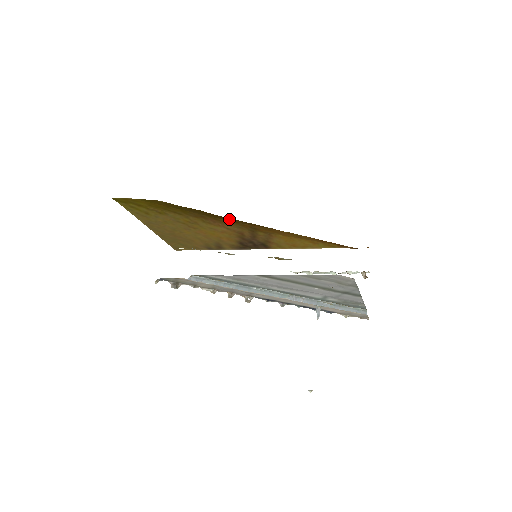
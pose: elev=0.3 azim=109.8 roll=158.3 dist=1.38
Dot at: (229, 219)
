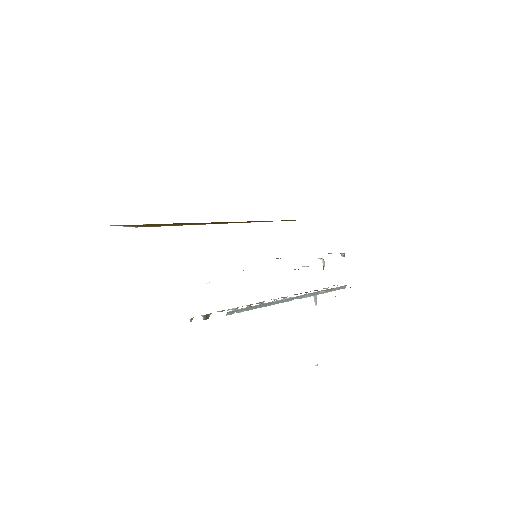
Dot at: occluded
